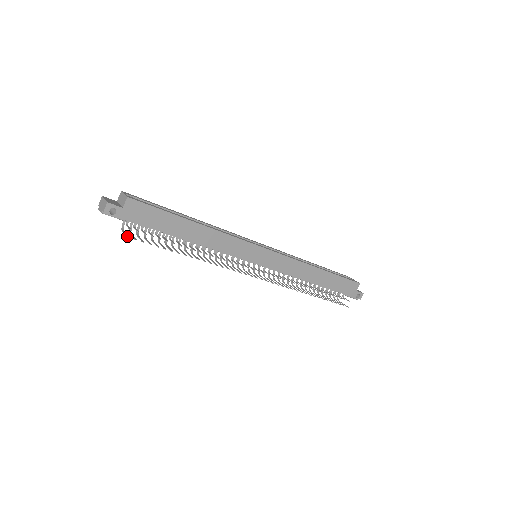
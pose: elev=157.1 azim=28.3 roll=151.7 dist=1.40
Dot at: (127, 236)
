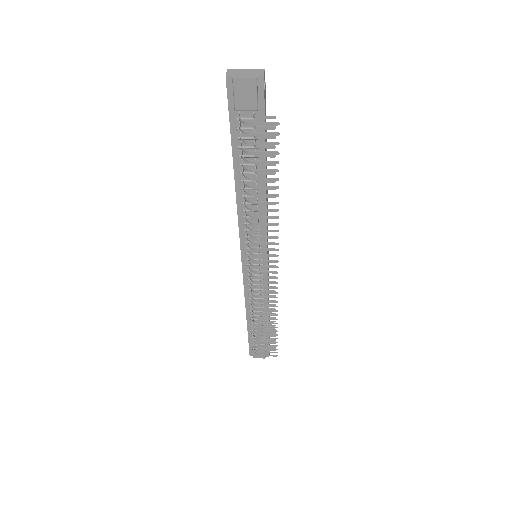
Dot at: (276, 122)
